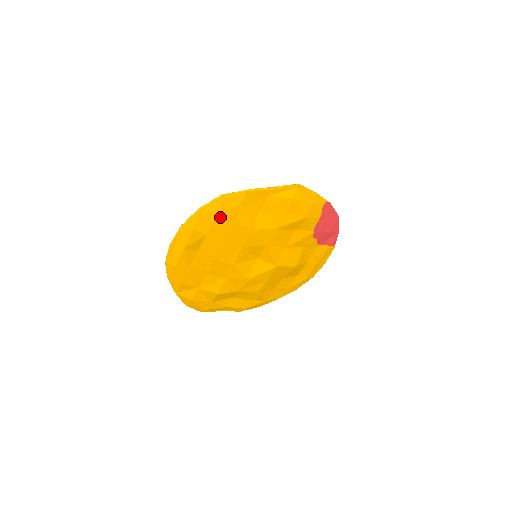
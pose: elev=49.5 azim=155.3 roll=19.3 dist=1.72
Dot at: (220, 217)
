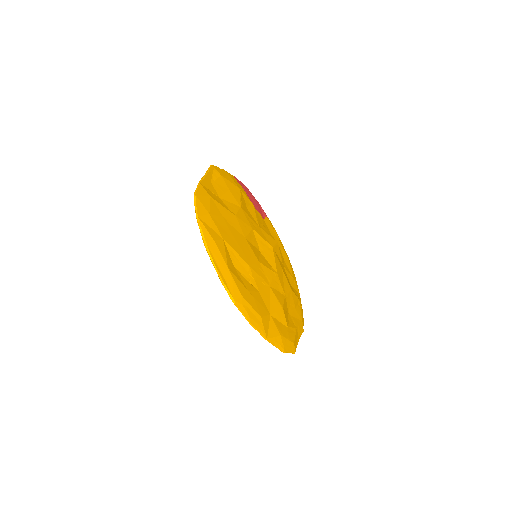
Dot at: (213, 215)
